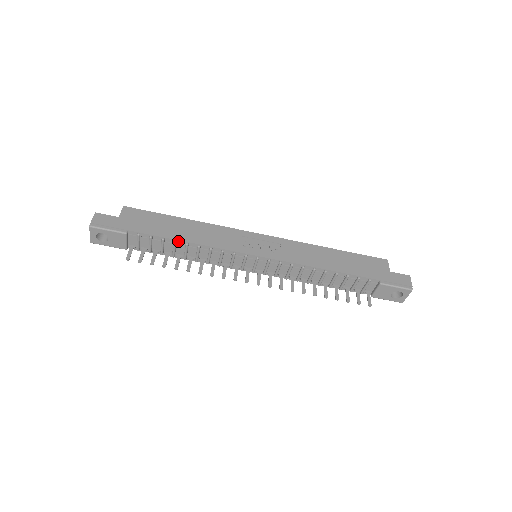
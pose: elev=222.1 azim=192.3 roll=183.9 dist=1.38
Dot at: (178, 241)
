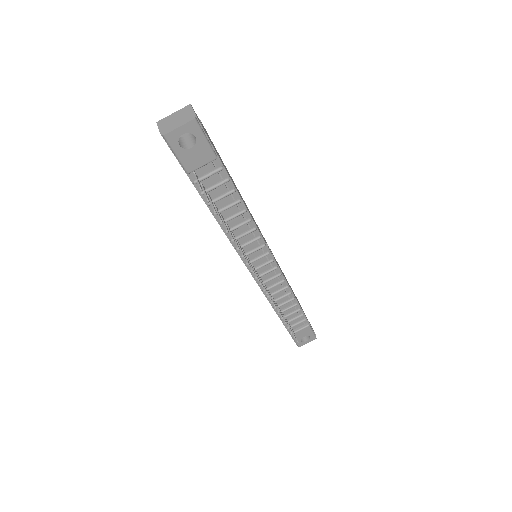
Dot at: (241, 202)
